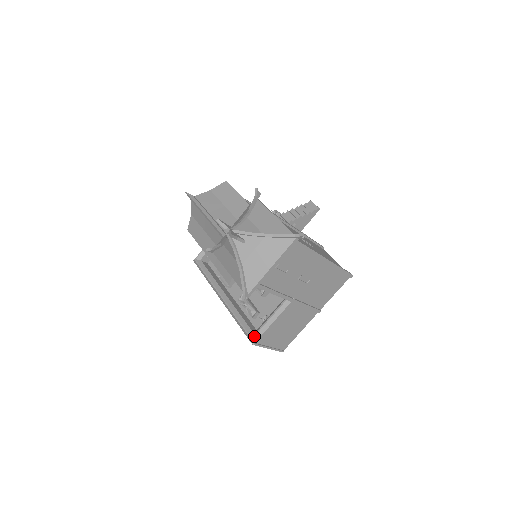
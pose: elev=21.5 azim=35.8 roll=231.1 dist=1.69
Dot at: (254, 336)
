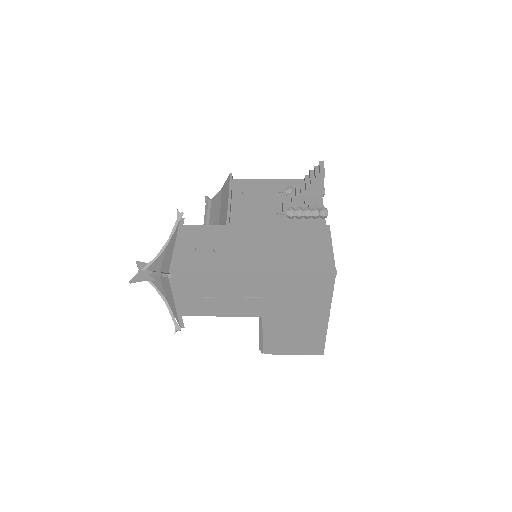
Dot at: (259, 346)
